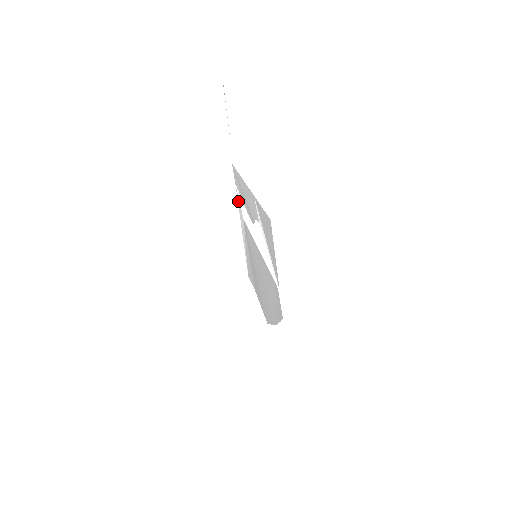
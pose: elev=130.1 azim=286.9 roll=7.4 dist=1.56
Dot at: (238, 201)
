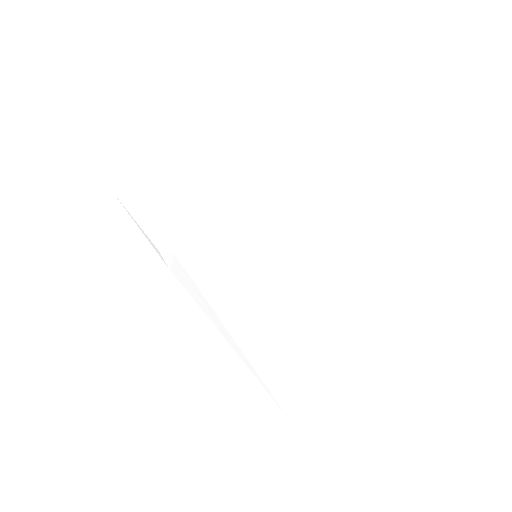
Dot at: (191, 276)
